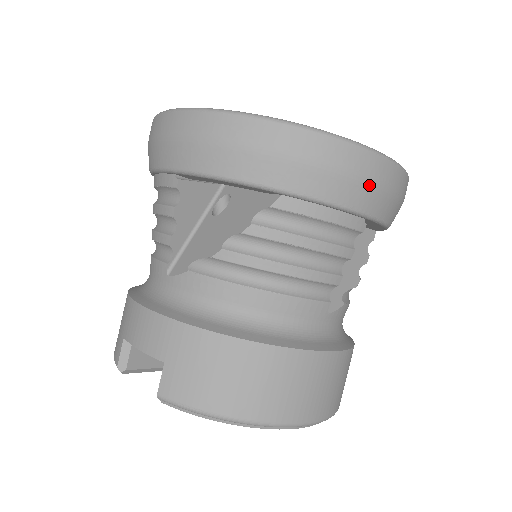
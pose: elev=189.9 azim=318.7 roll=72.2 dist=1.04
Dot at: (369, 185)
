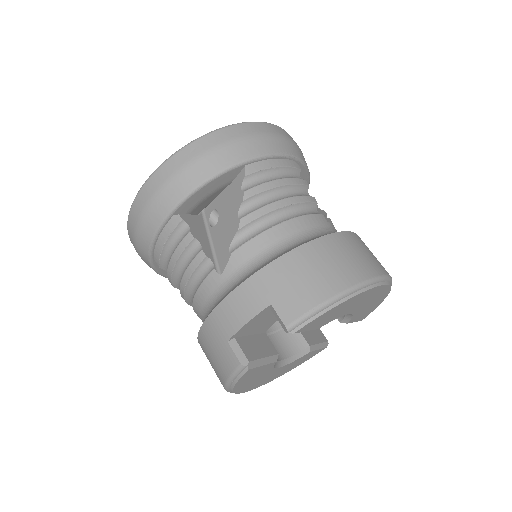
Dot at: (281, 138)
